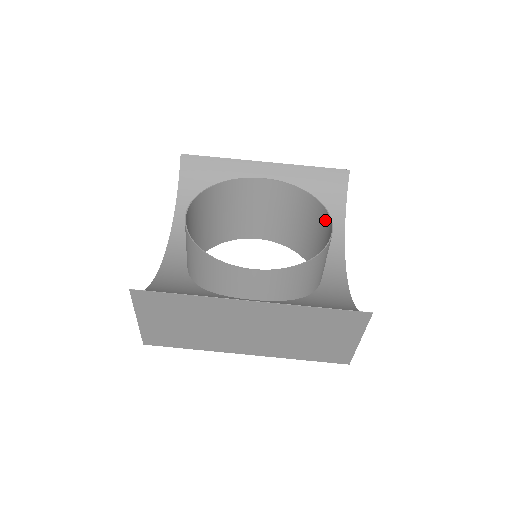
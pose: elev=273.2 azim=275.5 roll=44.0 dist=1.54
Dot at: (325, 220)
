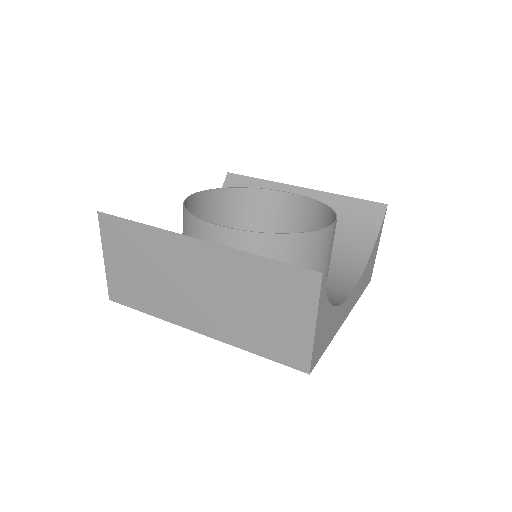
Dot at: occluded
